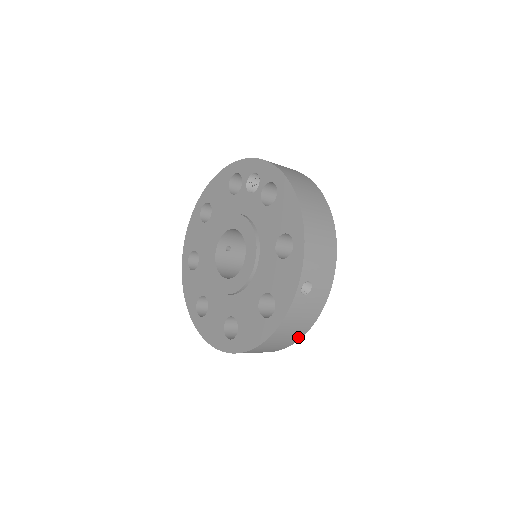
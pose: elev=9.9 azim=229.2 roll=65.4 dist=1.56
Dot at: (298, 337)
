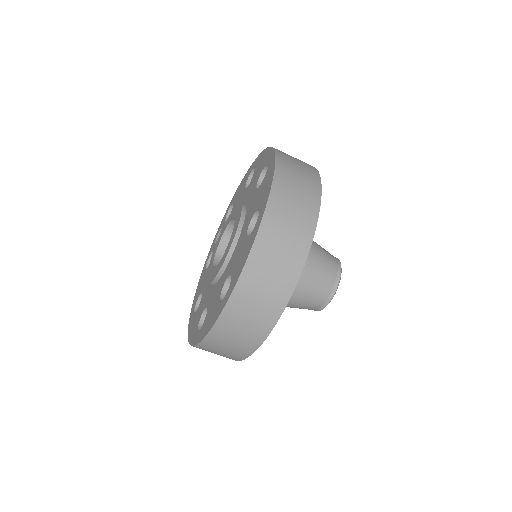
Dot at: (315, 179)
